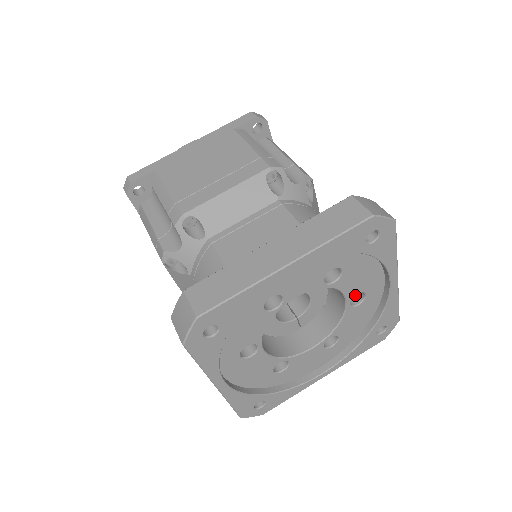
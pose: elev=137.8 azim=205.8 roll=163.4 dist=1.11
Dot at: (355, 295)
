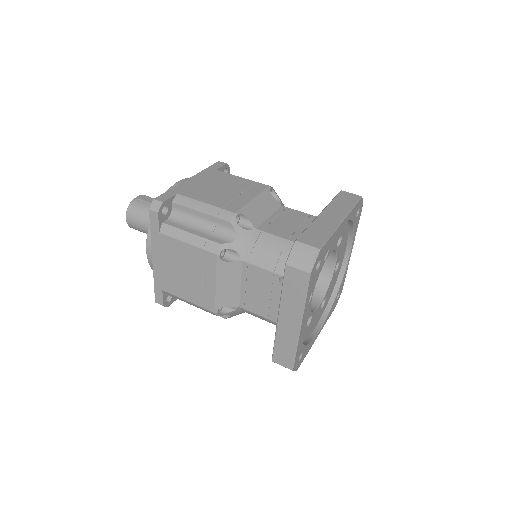
Dot at: occluded
